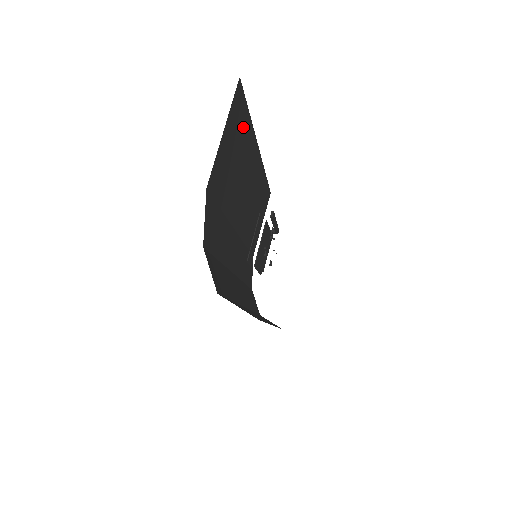
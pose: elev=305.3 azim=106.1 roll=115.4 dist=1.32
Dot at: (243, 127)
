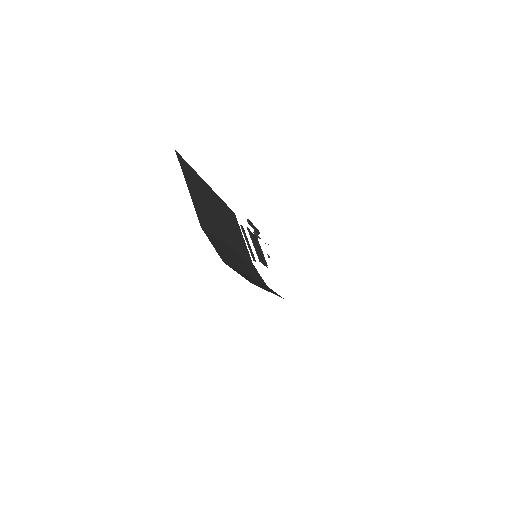
Dot at: (194, 179)
